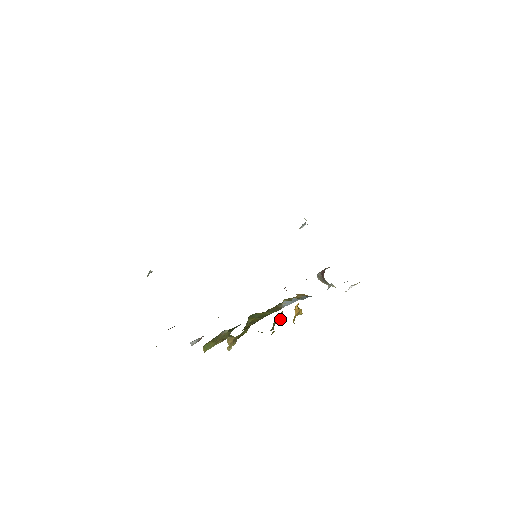
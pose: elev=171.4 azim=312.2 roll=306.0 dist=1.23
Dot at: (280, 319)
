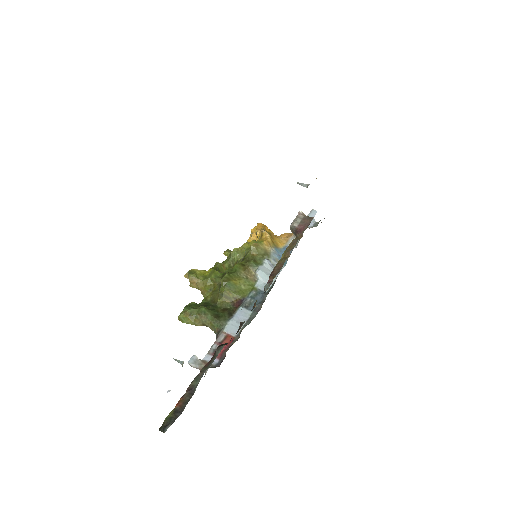
Dot at: (241, 257)
